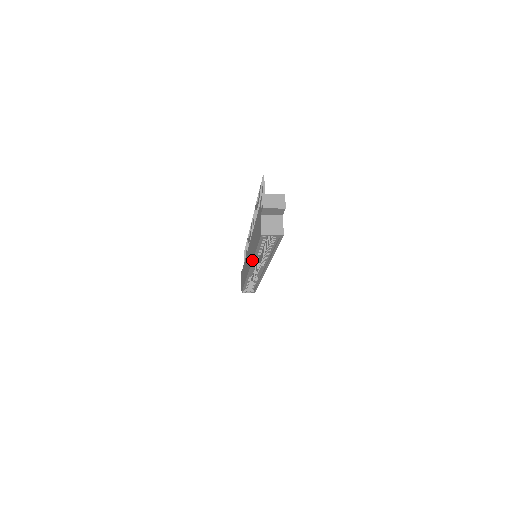
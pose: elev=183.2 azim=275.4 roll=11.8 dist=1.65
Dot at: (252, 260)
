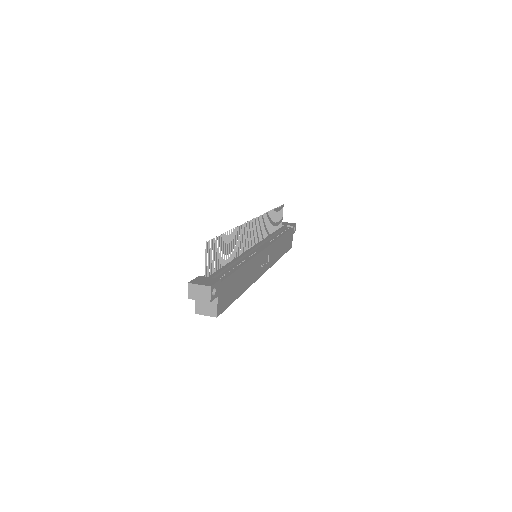
Dot at: occluded
